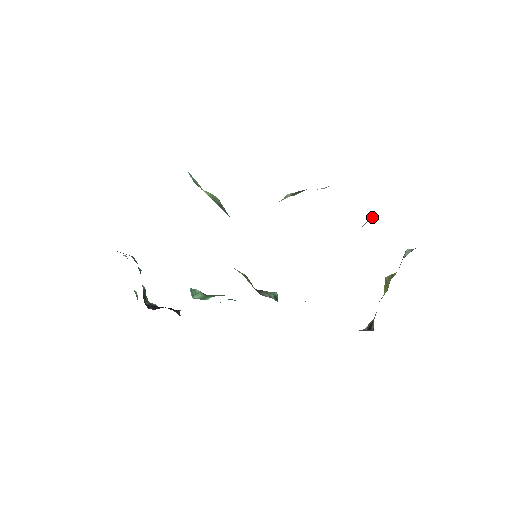
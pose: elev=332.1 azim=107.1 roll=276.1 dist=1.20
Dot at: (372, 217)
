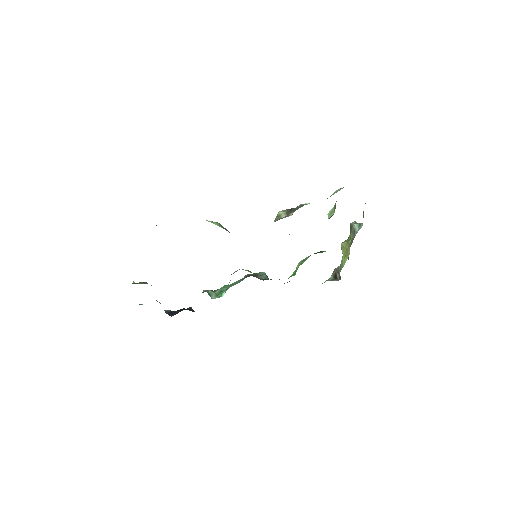
Dot at: (334, 211)
